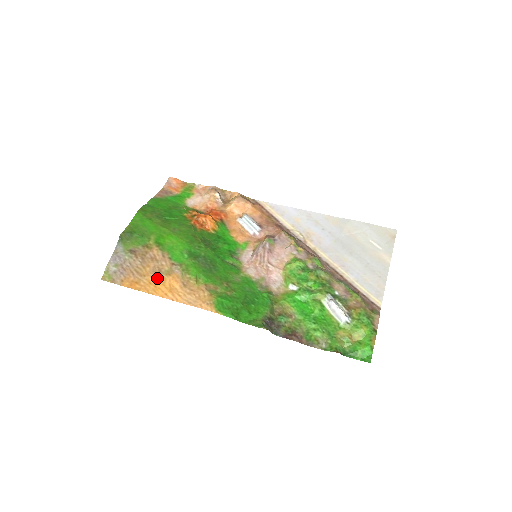
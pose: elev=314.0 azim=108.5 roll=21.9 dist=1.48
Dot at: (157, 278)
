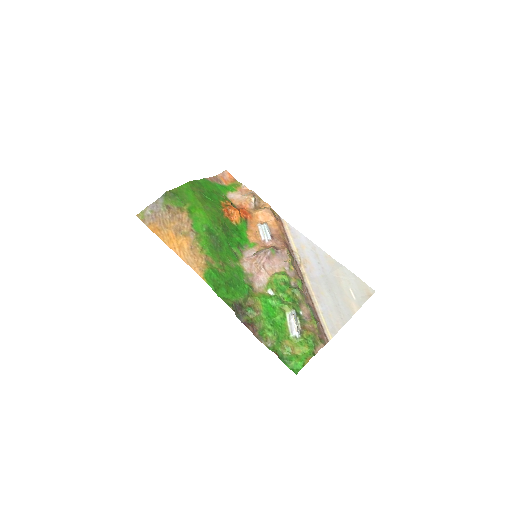
Dot at: (175, 234)
